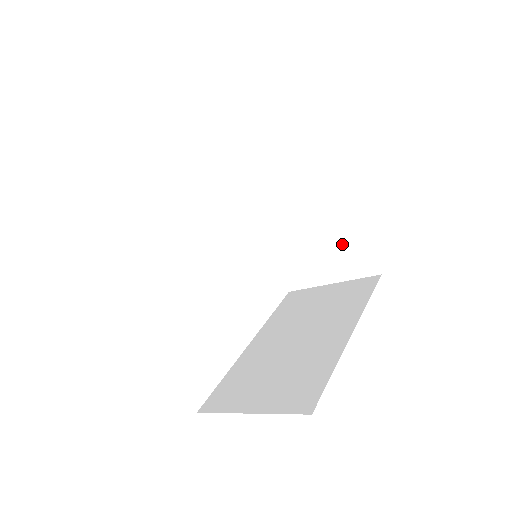
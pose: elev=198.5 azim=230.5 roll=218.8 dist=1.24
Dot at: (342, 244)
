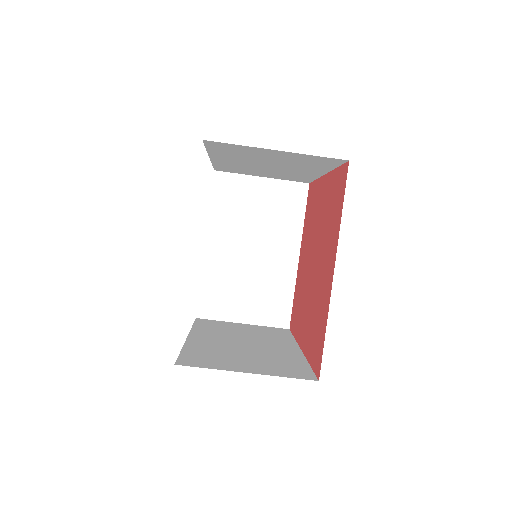
Dot at: (273, 292)
